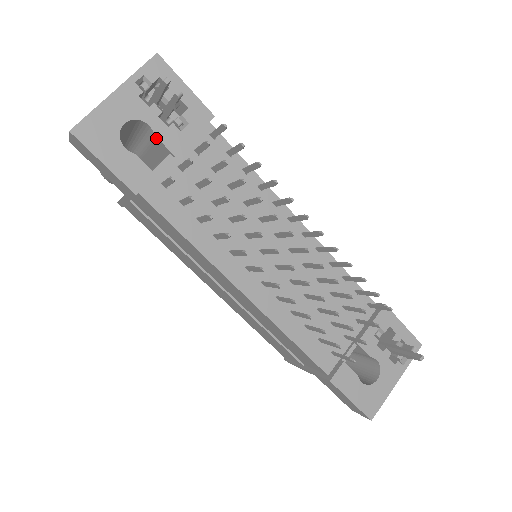
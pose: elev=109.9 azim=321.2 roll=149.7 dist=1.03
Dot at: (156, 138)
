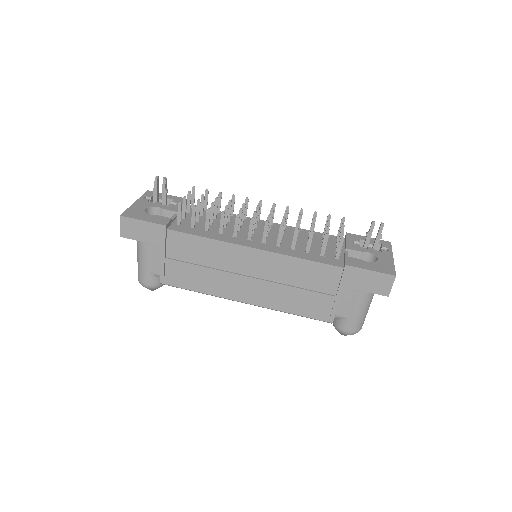
Dot at: (164, 211)
